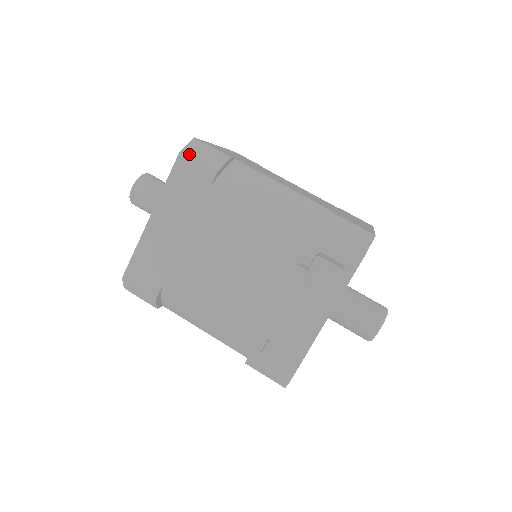
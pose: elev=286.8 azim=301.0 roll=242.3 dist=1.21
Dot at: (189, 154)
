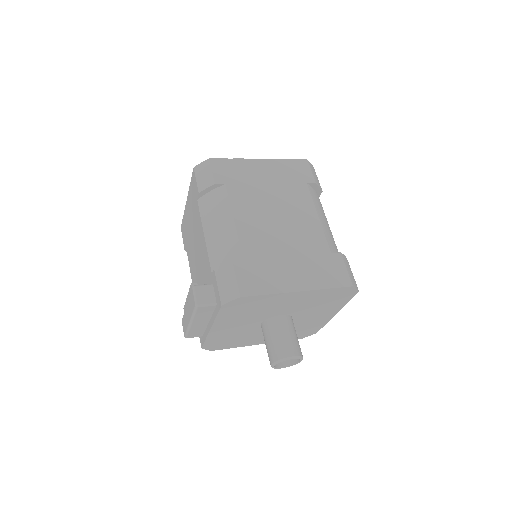
Dot at: (196, 171)
